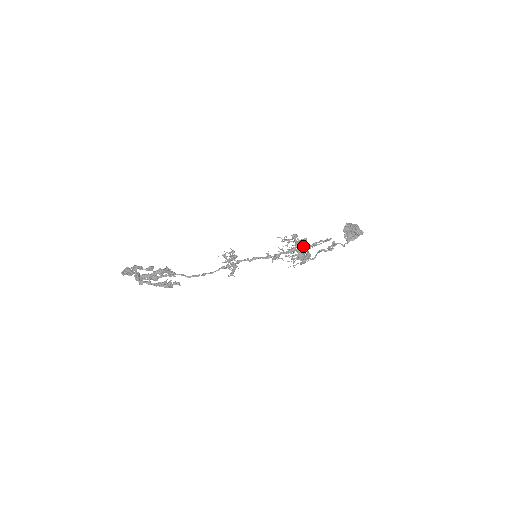
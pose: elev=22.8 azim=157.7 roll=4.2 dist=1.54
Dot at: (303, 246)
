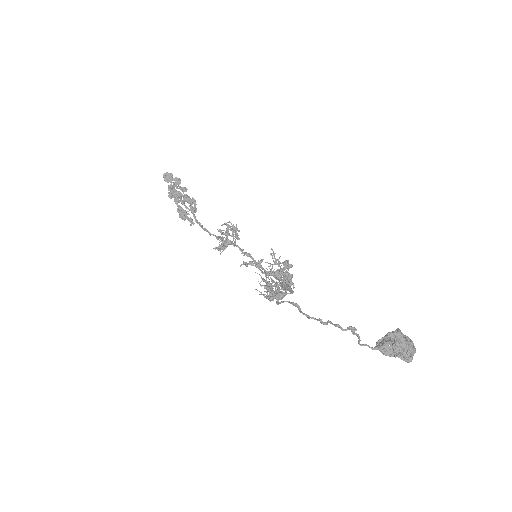
Dot at: (288, 283)
